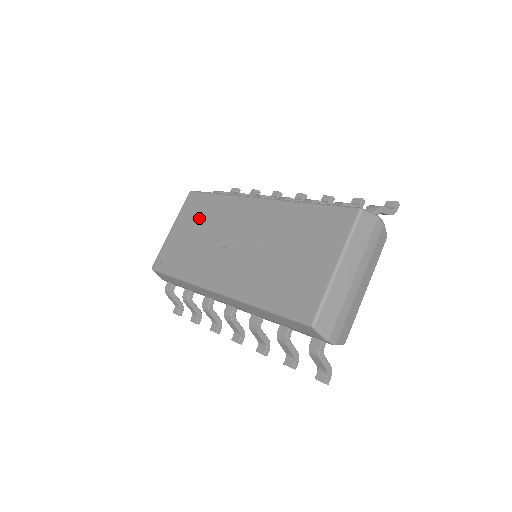
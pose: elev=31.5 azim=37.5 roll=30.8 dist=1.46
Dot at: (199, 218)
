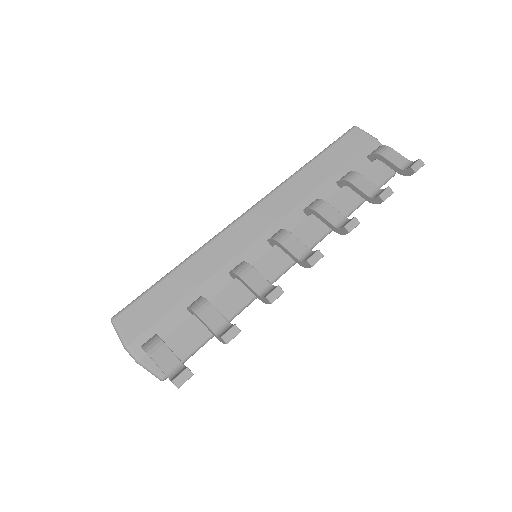
Dot at: occluded
